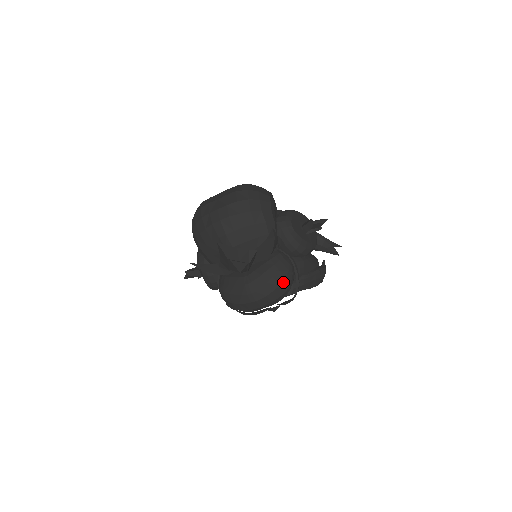
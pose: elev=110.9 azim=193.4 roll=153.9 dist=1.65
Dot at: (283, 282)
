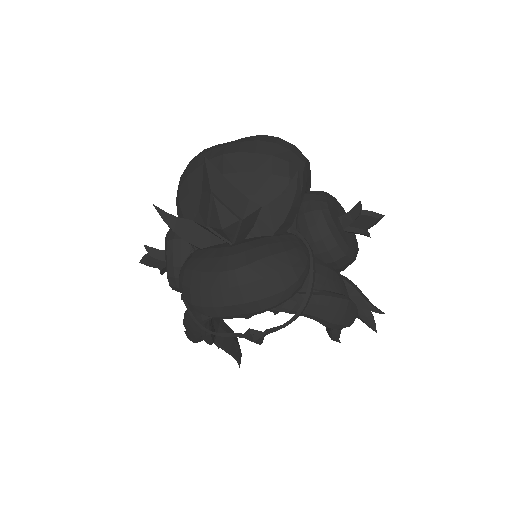
Dot at: (286, 271)
